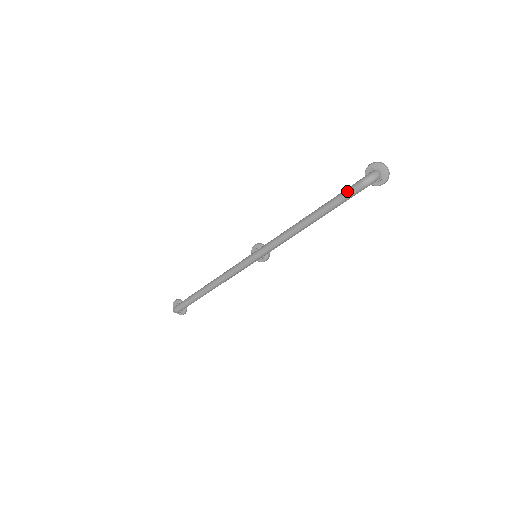
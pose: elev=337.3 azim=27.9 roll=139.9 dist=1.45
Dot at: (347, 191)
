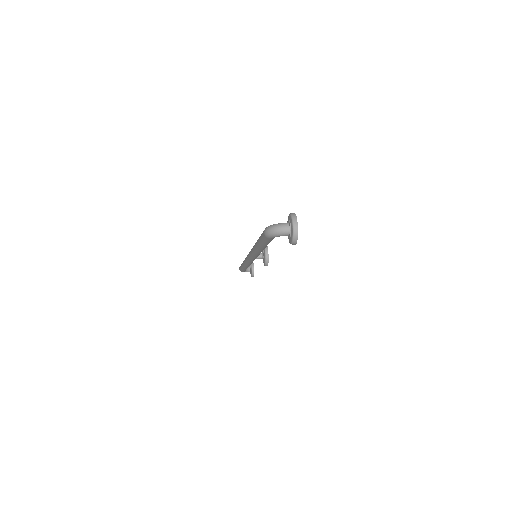
Dot at: occluded
